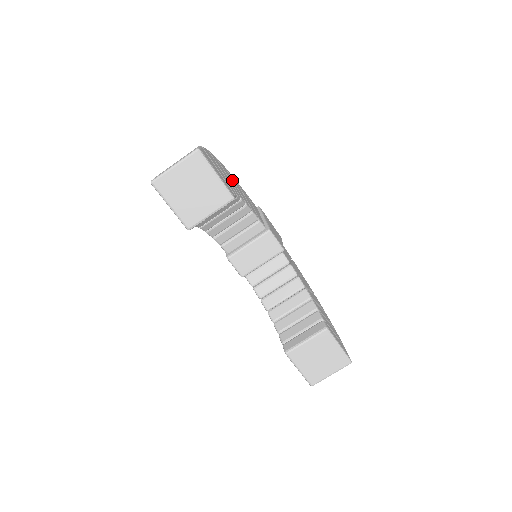
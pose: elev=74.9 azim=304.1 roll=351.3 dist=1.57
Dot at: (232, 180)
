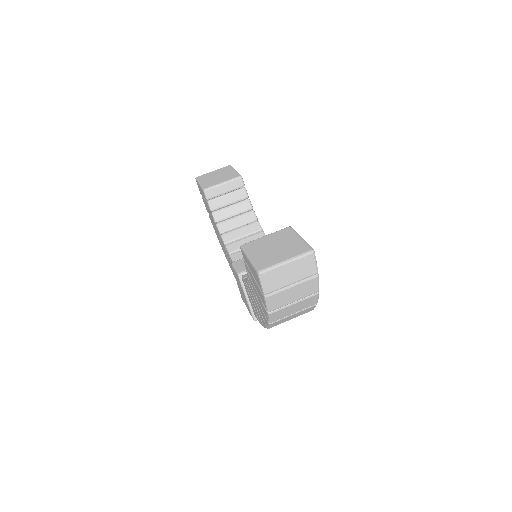
Dot at: occluded
